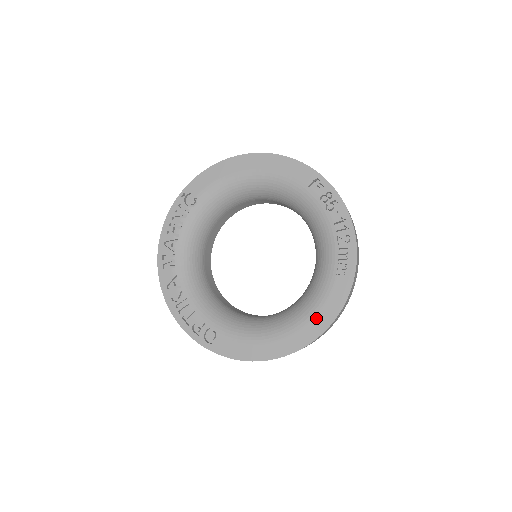
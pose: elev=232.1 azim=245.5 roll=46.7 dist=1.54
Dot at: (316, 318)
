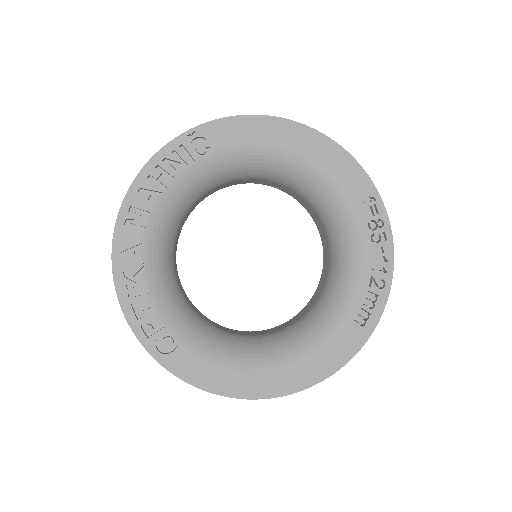
Dot at: (313, 364)
